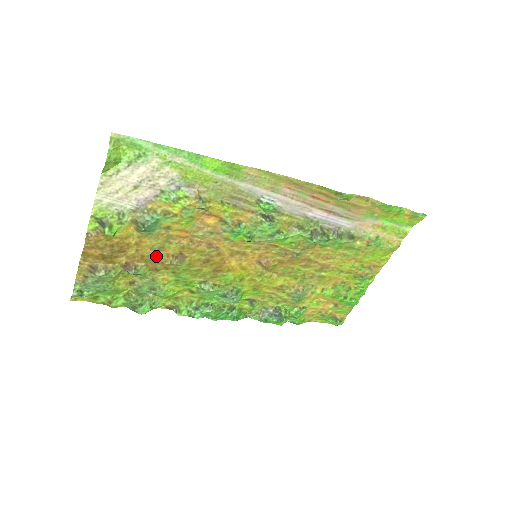
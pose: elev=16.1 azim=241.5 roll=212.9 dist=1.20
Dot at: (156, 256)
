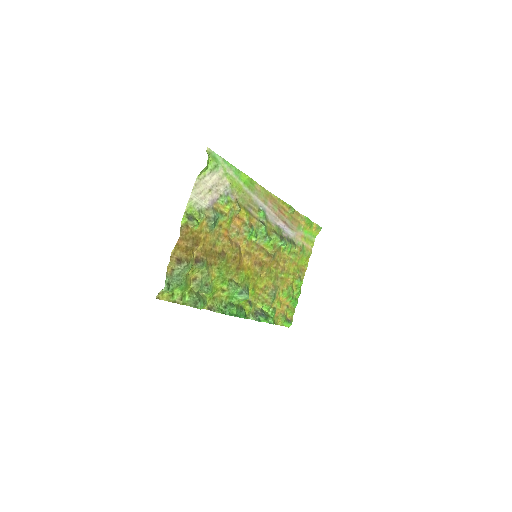
Dot at: (211, 252)
